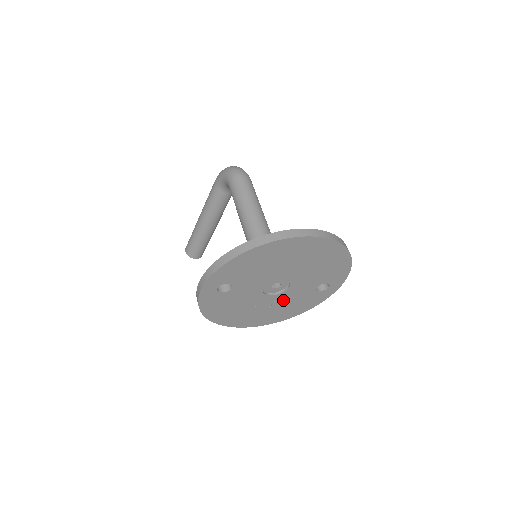
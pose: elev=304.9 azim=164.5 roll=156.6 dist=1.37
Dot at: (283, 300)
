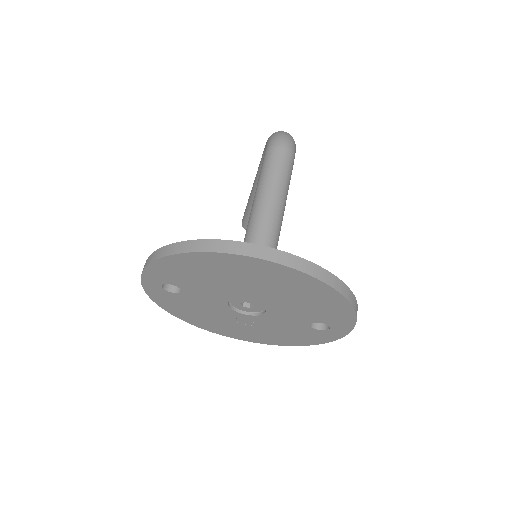
Dot at: (265, 324)
